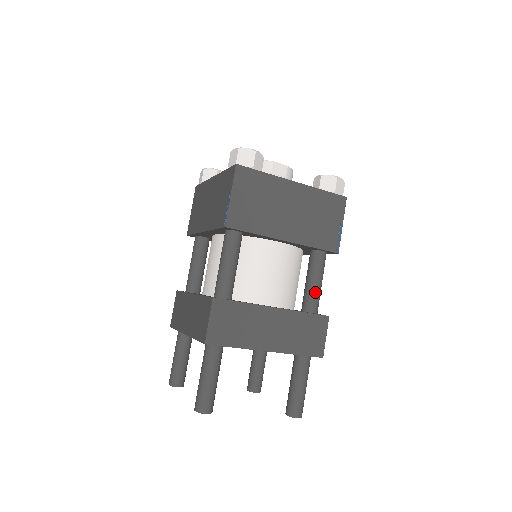
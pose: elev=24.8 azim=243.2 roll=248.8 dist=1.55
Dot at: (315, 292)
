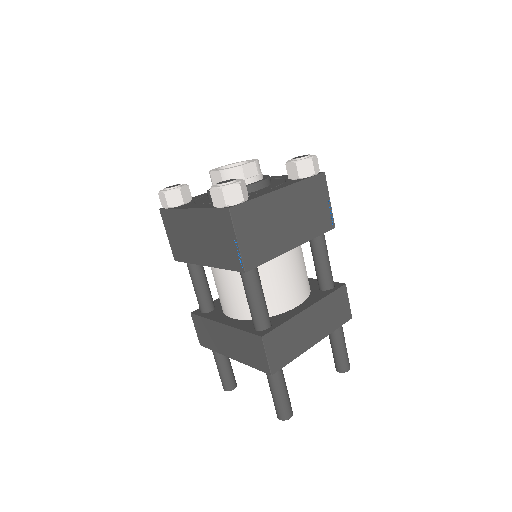
Dot at: (328, 271)
